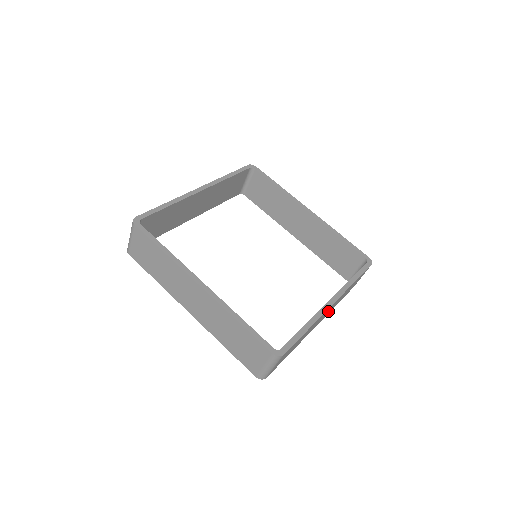
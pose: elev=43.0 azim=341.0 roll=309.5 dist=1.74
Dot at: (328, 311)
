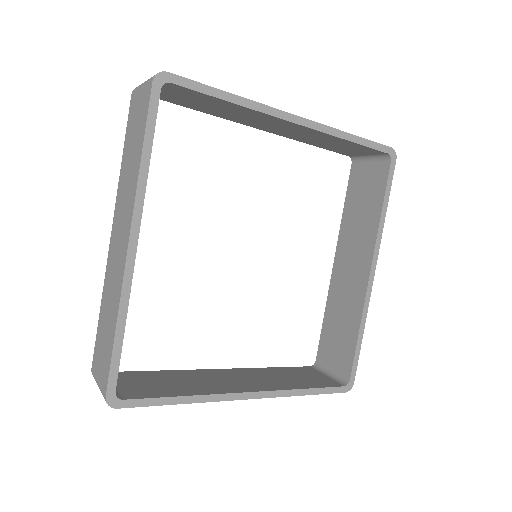
Dot at: occluded
